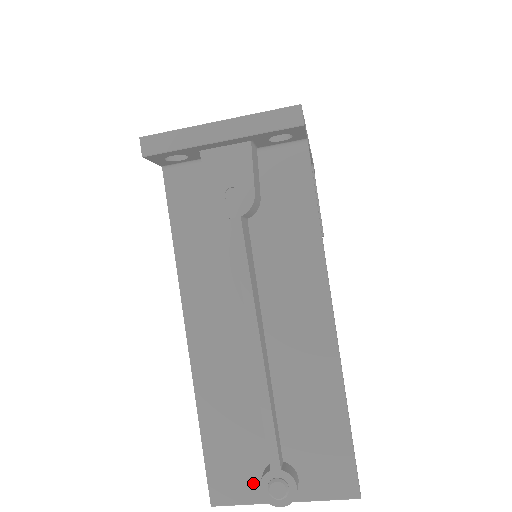
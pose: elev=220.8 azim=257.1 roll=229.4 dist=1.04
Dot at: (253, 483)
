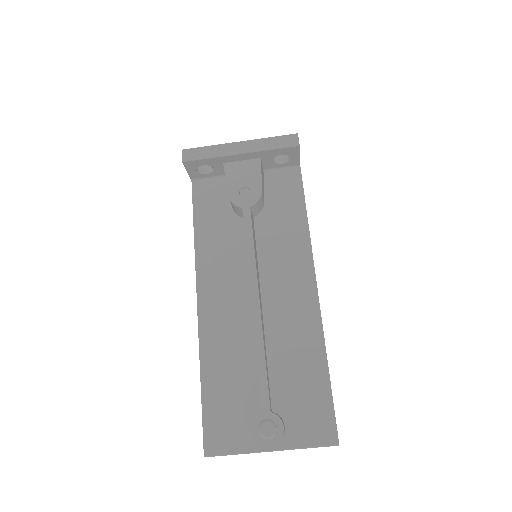
Dot at: (244, 433)
